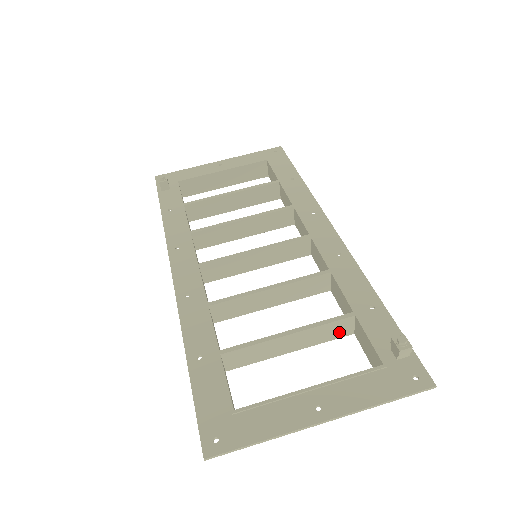
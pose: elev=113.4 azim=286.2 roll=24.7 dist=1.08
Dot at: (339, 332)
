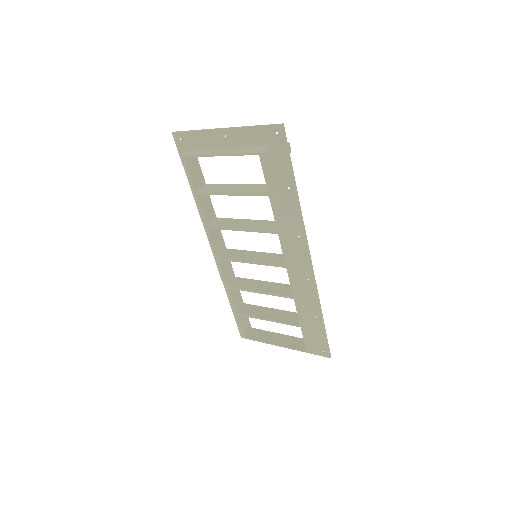
Dot at: (262, 190)
